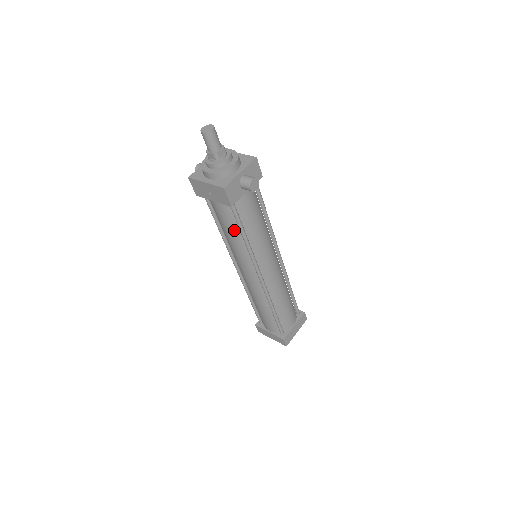
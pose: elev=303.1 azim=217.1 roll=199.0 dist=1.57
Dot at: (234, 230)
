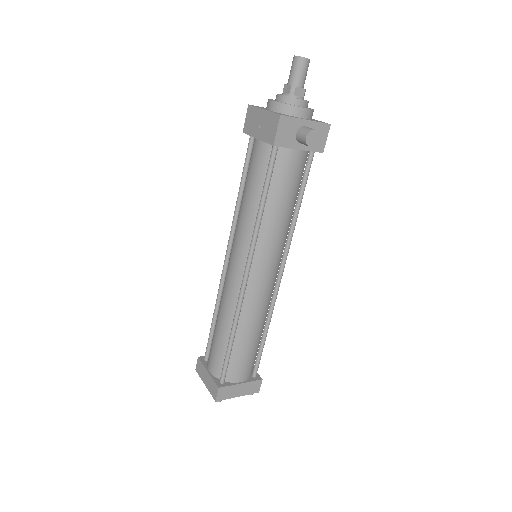
Dot at: (256, 190)
